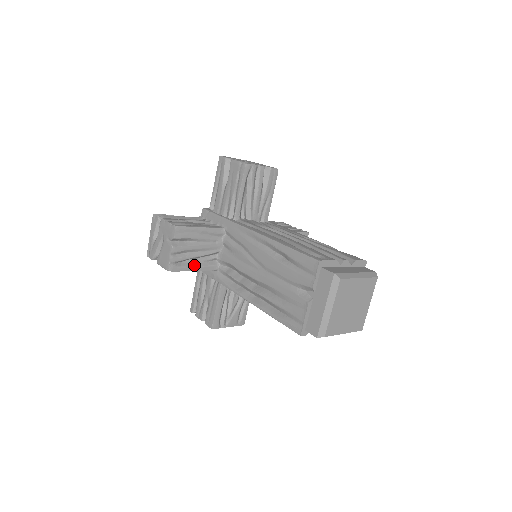
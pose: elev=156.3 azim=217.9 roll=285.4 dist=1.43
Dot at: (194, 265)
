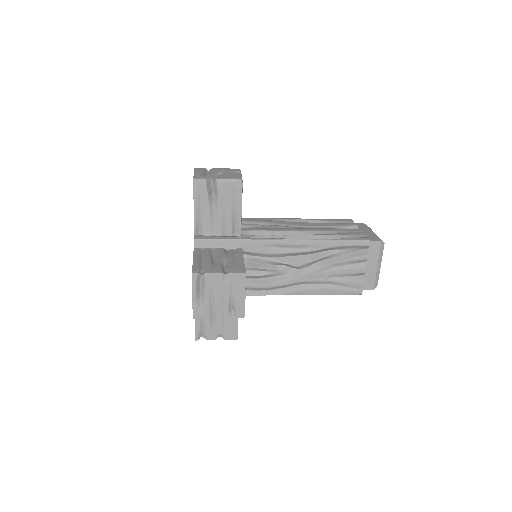
Dot at: occluded
